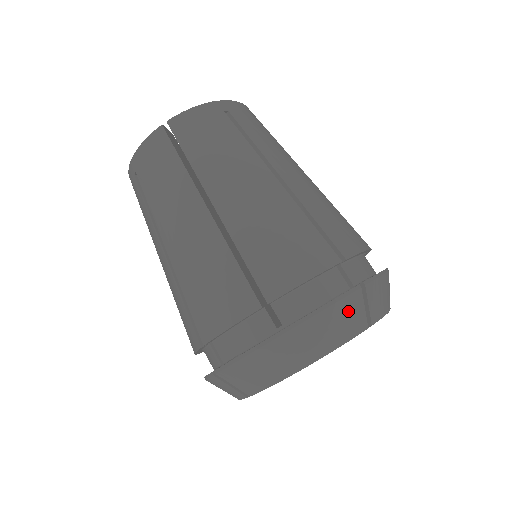
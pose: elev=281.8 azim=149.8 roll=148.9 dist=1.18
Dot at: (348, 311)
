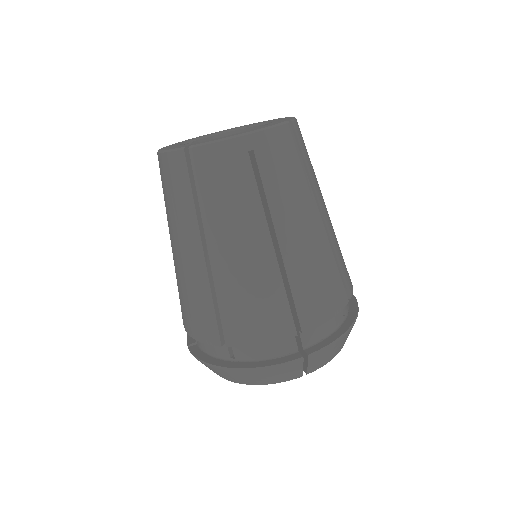
Dot at: (286, 371)
